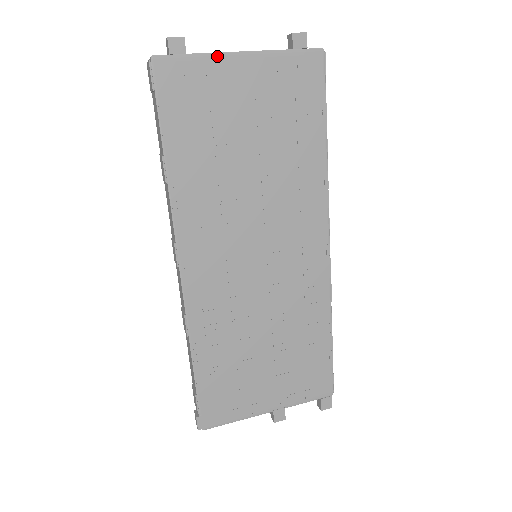
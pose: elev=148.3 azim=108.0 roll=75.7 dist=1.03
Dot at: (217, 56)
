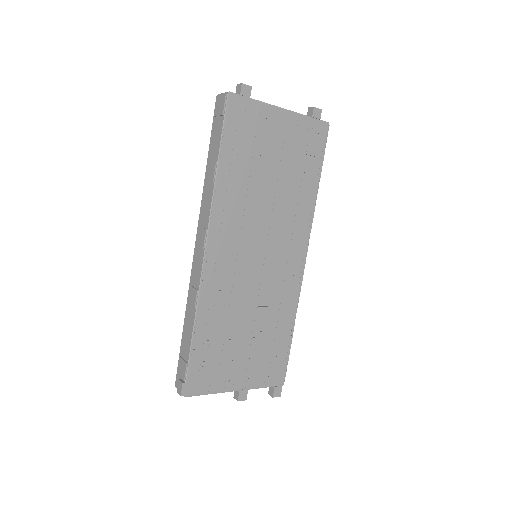
Dot at: (268, 106)
